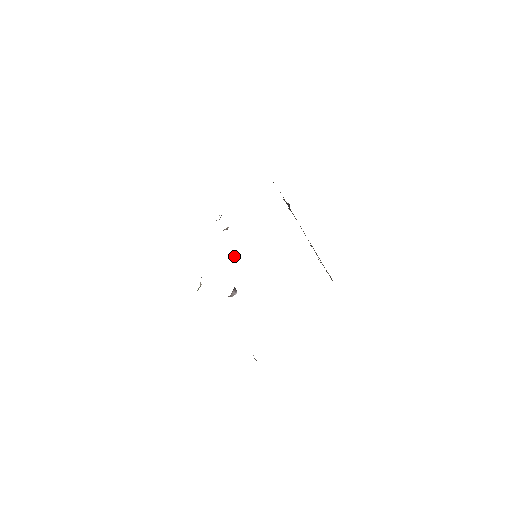
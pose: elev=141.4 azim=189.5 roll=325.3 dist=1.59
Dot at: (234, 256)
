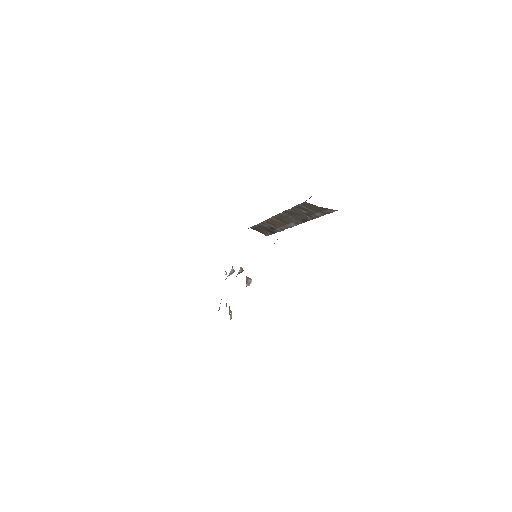
Dot at: (242, 271)
